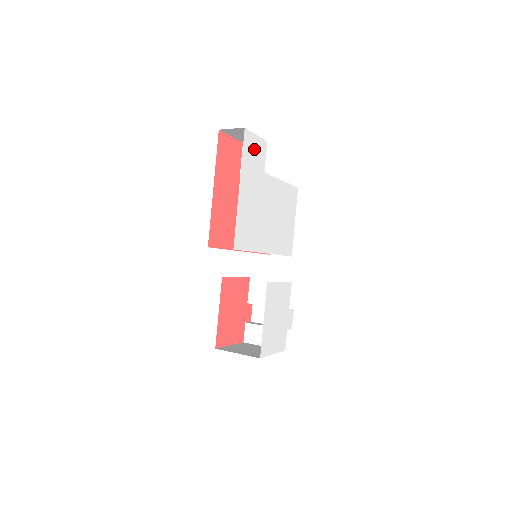
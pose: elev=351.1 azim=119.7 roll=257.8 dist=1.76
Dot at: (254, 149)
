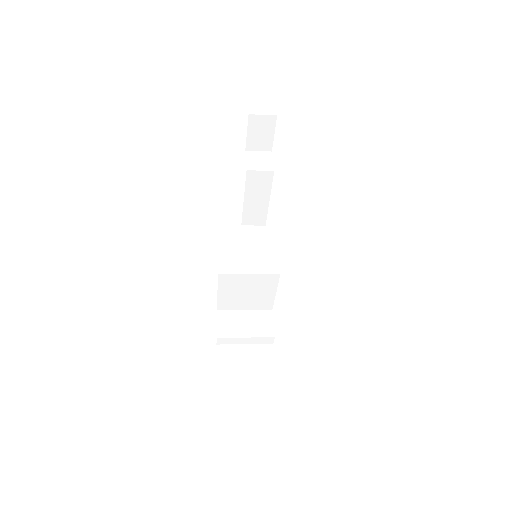
Dot at: occluded
